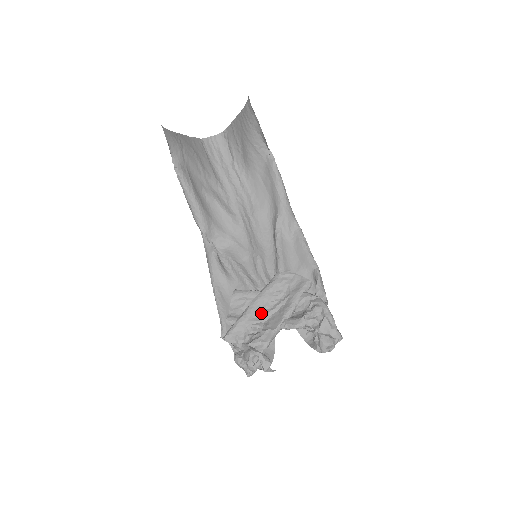
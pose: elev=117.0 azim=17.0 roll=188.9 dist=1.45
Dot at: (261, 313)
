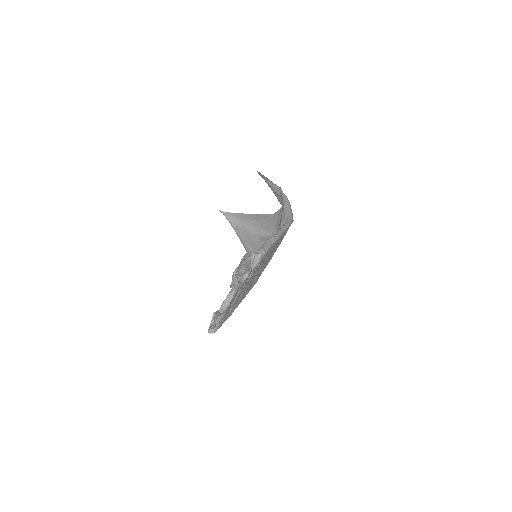
Dot at: occluded
